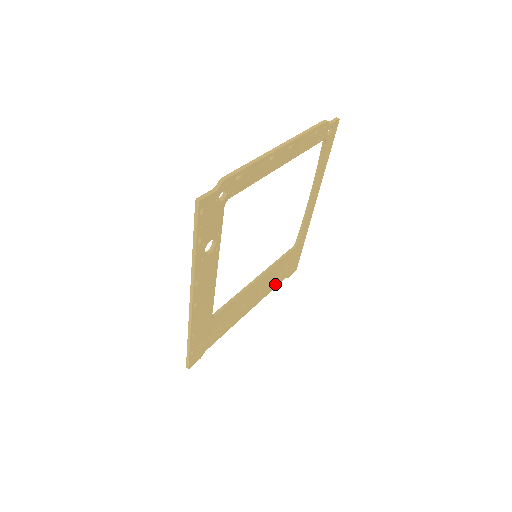
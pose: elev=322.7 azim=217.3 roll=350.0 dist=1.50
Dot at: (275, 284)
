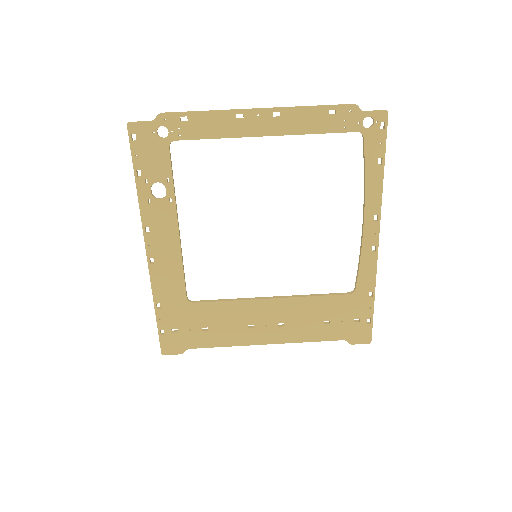
Dot at: (319, 335)
